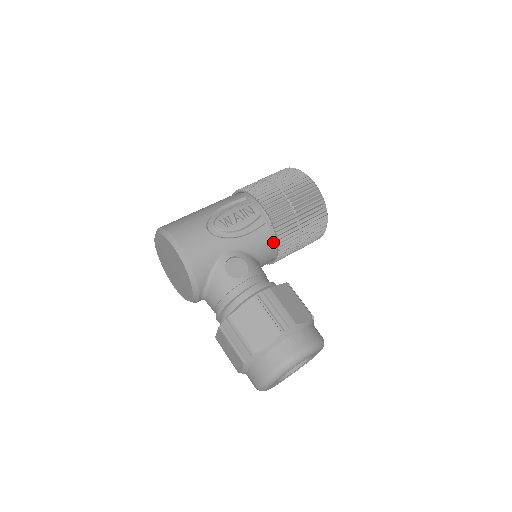
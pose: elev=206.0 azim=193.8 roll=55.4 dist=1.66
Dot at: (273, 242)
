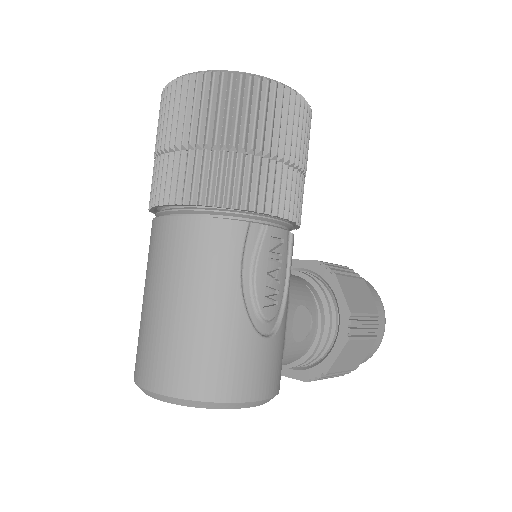
Dot at: occluded
